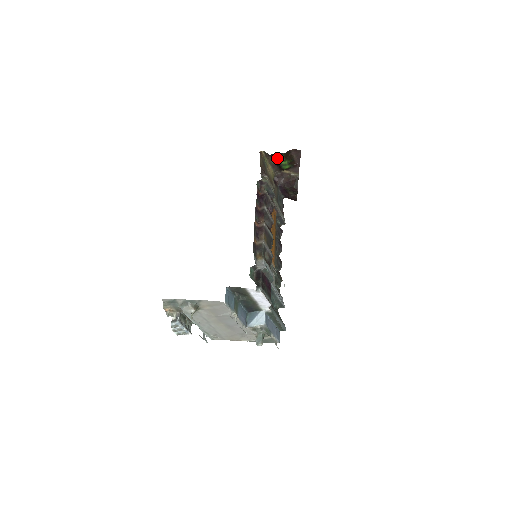
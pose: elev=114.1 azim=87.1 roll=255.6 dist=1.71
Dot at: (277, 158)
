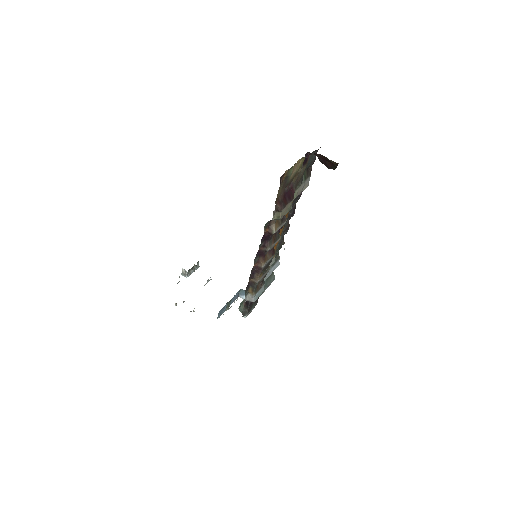
Dot at: occluded
